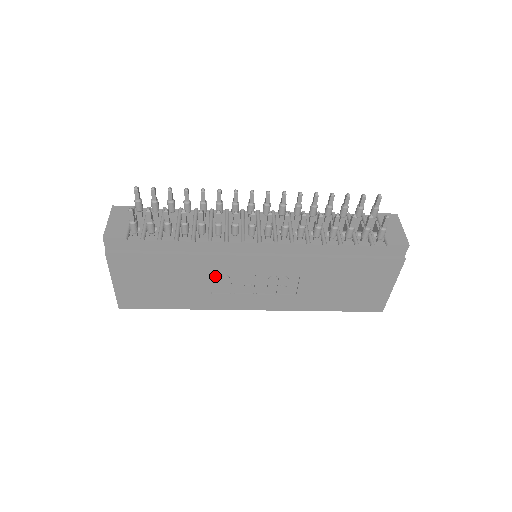
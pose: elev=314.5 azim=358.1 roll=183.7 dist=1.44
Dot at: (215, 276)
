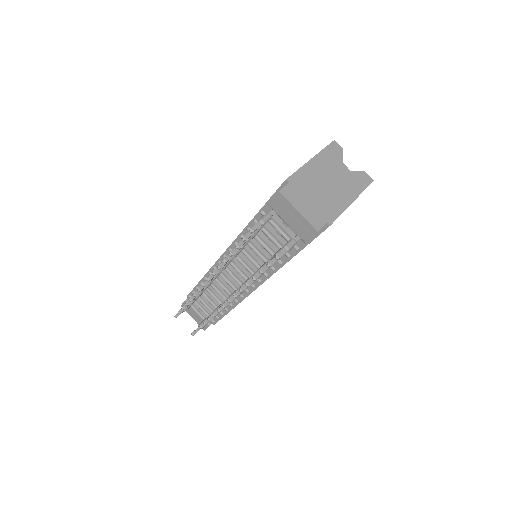
Dot at: occluded
